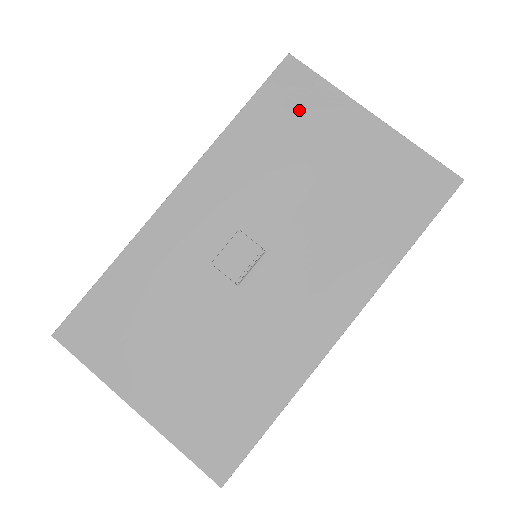
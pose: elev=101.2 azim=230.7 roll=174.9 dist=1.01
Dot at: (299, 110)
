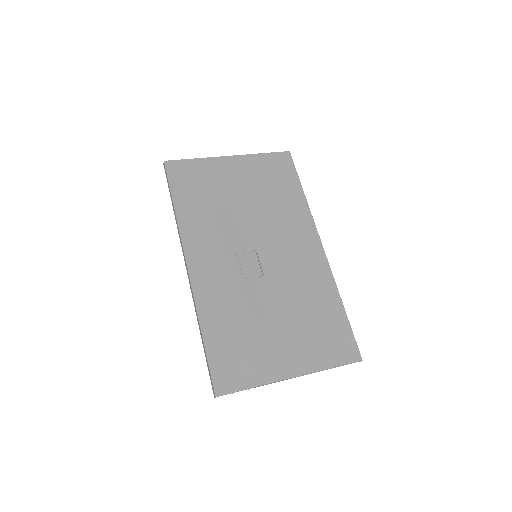
Dot at: (198, 180)
